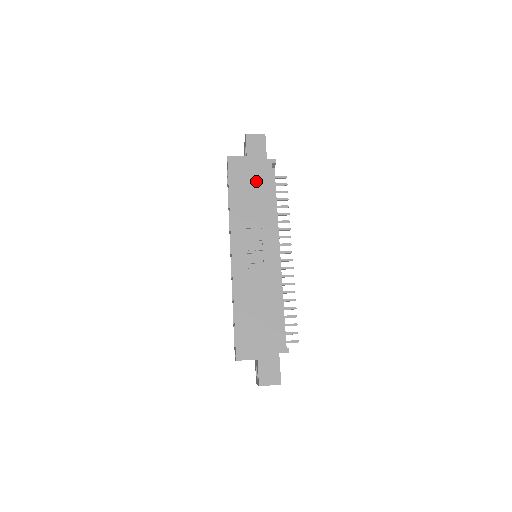
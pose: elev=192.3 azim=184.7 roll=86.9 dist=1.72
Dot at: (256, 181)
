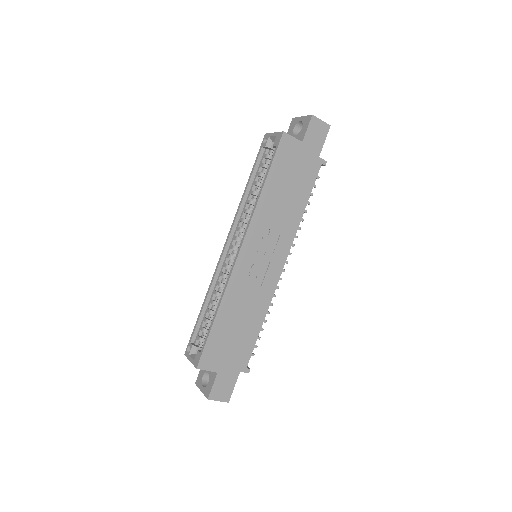
Dot at: (298, 177)
